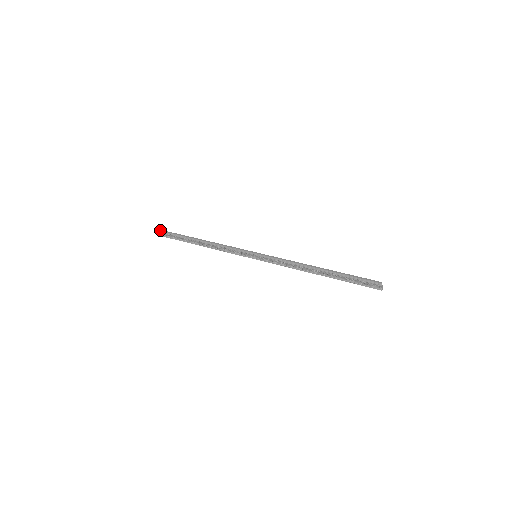
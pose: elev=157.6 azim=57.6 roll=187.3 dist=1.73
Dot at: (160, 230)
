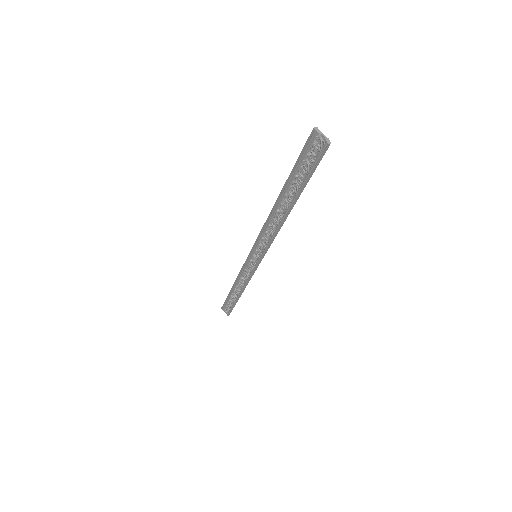
Dot at: (221, 307)
